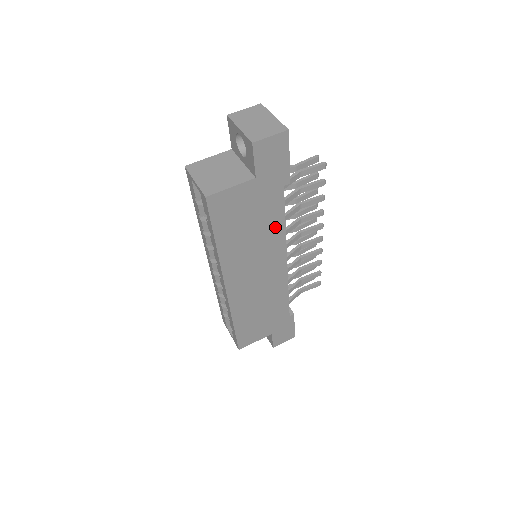
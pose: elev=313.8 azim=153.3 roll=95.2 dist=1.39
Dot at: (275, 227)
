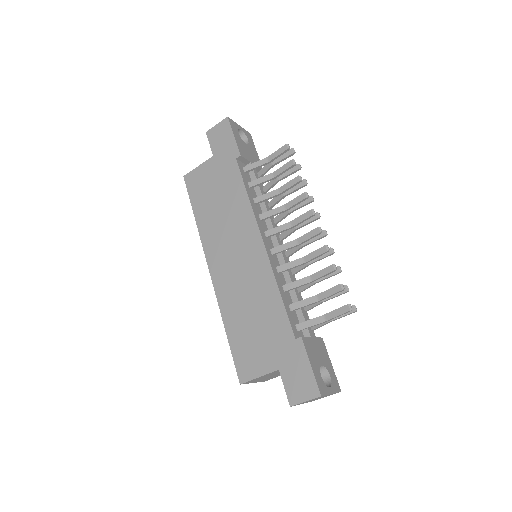
Dot at: (239, 199)
